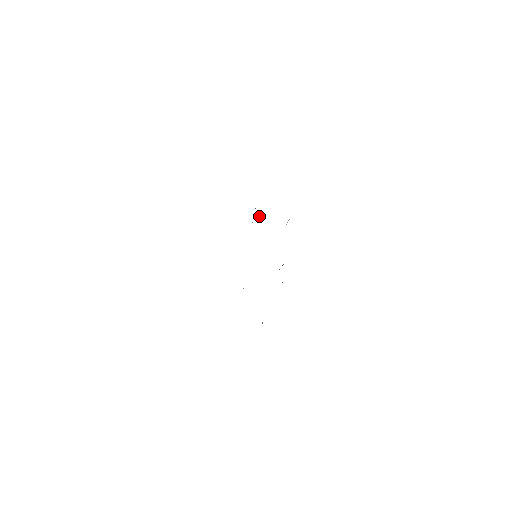
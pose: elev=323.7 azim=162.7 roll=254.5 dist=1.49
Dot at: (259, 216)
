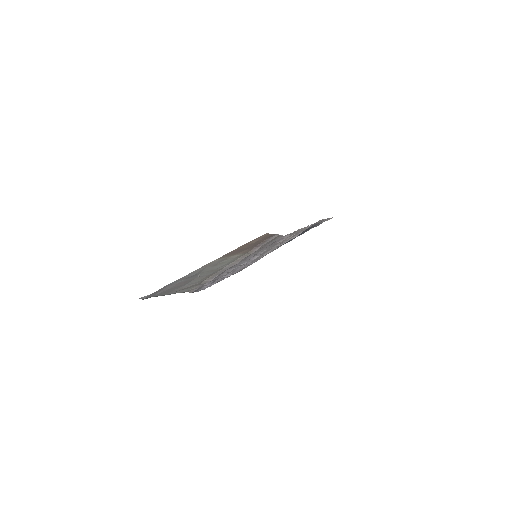
Dot at: occluded
